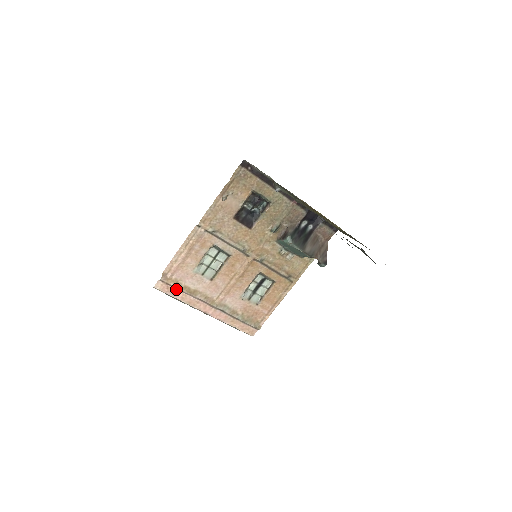
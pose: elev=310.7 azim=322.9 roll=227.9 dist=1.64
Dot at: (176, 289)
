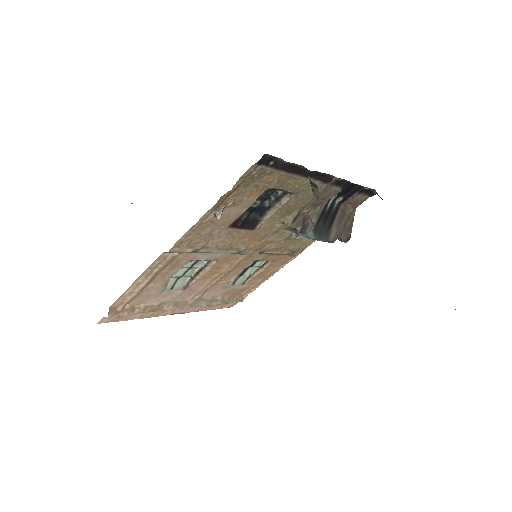
Dot at: (131, 313)
